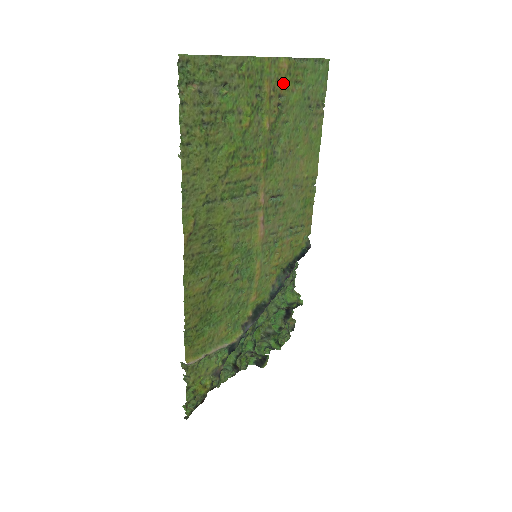
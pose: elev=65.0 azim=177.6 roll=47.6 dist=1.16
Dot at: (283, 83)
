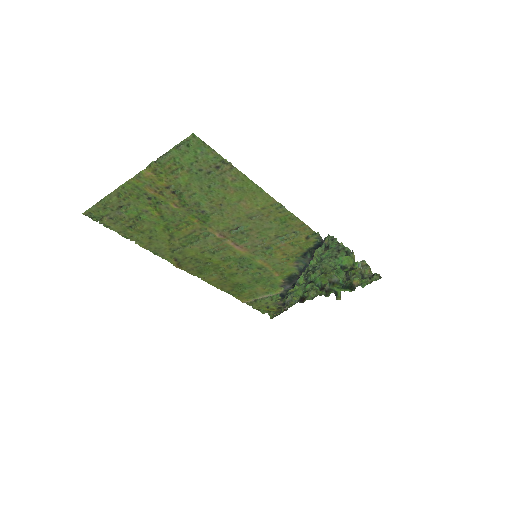
Dot at: (161, 181)
